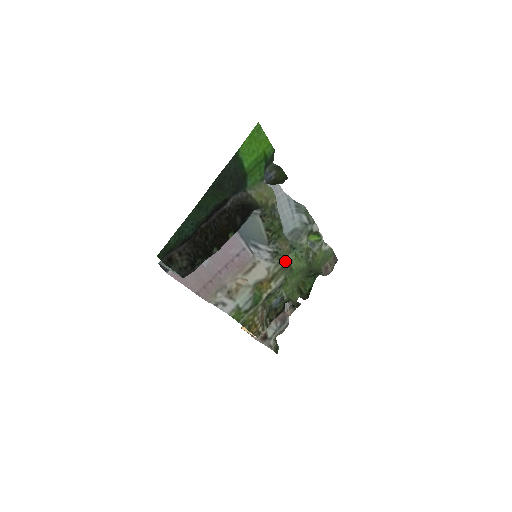
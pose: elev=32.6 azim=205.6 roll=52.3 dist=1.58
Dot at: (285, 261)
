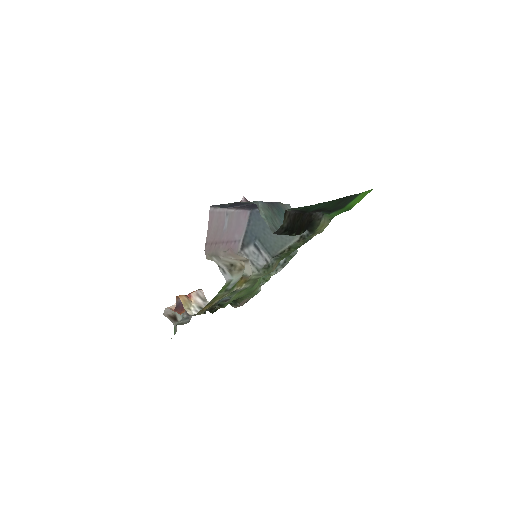
Dot at: occluded
